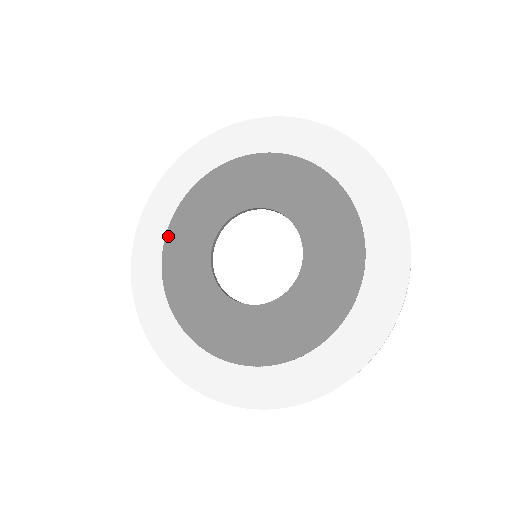
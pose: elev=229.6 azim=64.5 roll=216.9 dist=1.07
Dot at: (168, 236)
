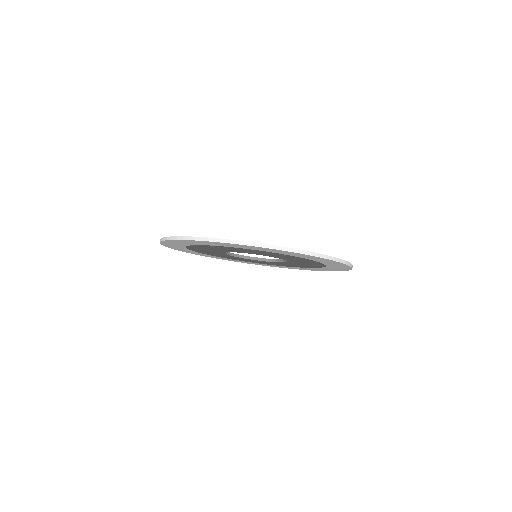
Dot at: occluded
